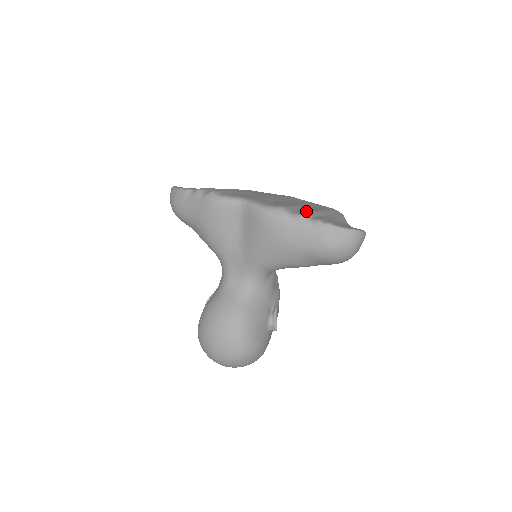
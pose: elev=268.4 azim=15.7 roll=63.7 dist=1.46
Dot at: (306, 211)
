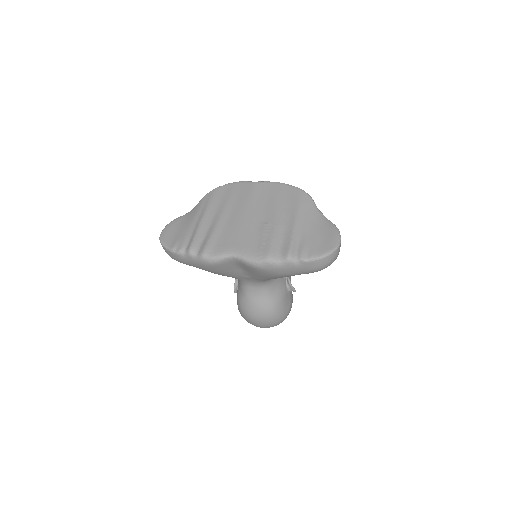
Dot at: (288, 248)
